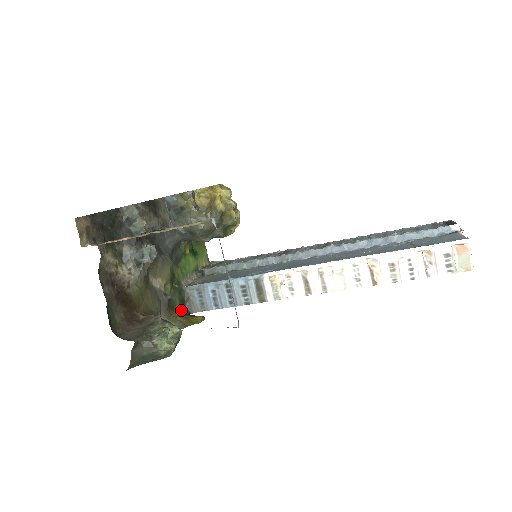
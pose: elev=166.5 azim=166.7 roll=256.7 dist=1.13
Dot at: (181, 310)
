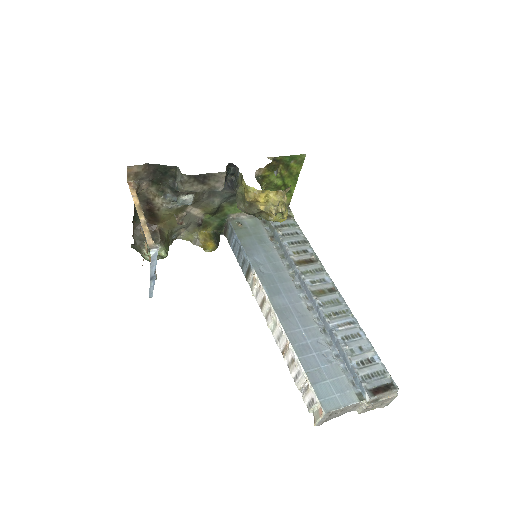
Dot at: (216, 229)
